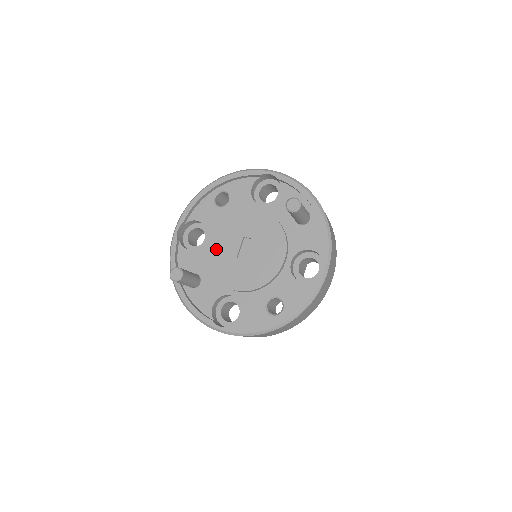
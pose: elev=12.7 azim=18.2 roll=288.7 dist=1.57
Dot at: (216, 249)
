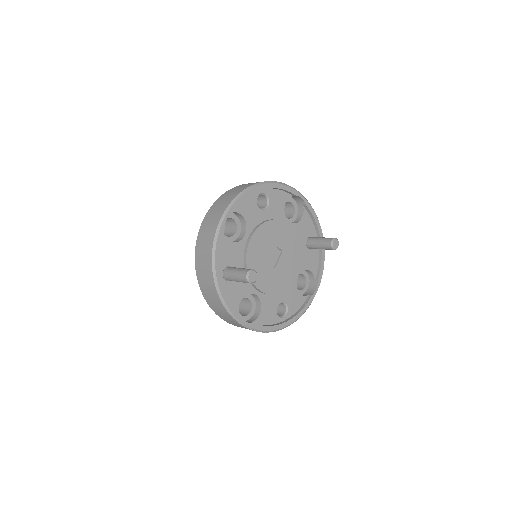
Dot at: (255, 250)
